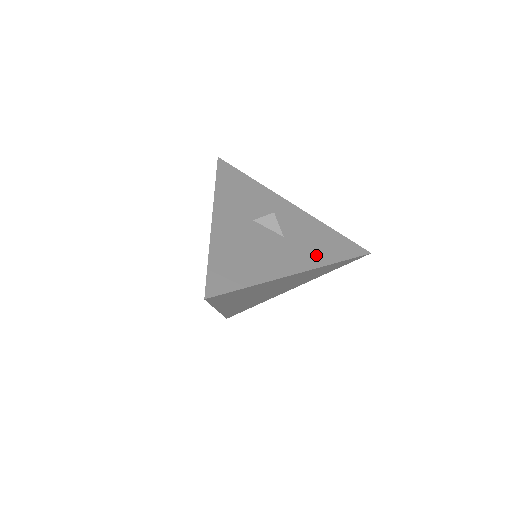
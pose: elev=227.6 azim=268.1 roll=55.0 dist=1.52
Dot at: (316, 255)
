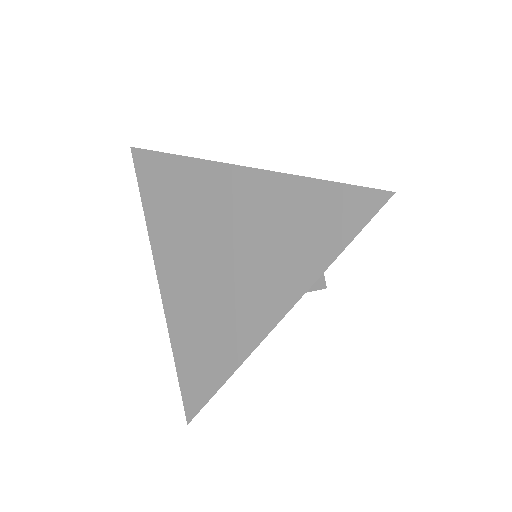
Dot at: occluded
